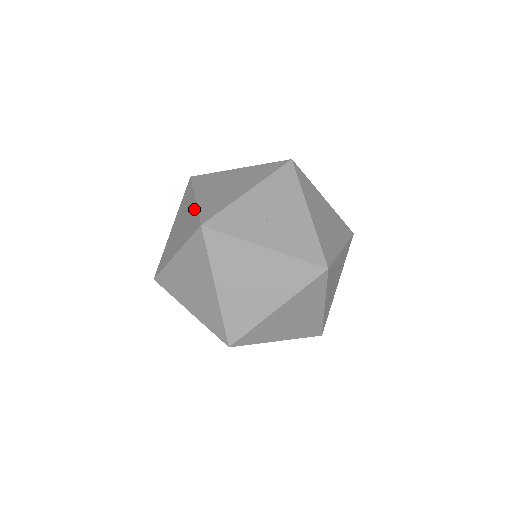
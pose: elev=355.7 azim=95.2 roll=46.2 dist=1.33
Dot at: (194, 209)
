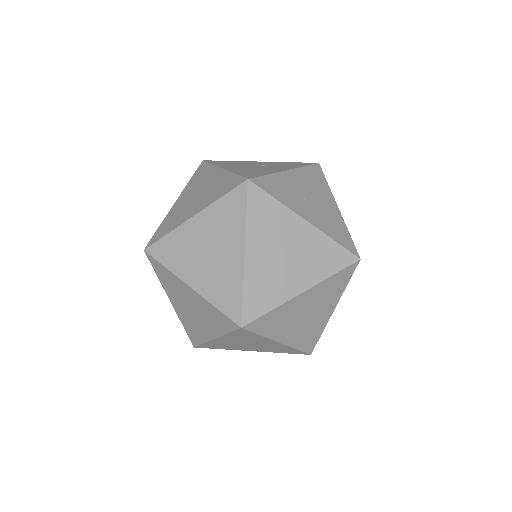
Dot at: (225, 174)
